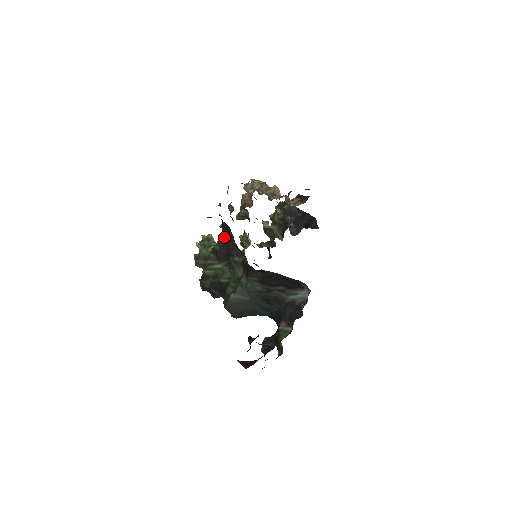
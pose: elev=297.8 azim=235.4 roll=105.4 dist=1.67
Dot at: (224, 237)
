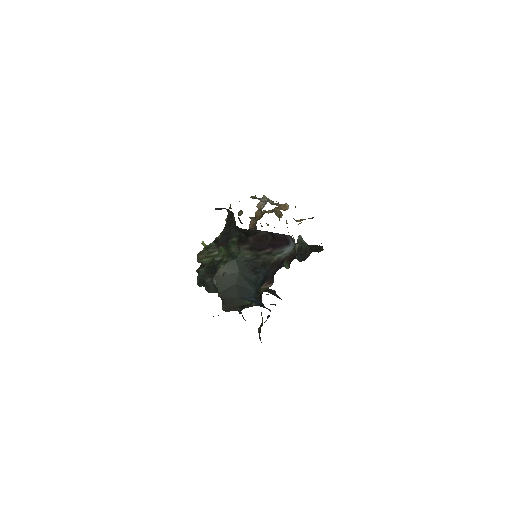
Dot at: (227, 225)
